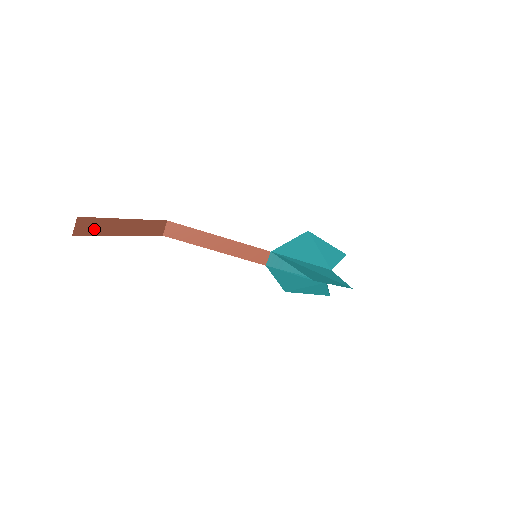
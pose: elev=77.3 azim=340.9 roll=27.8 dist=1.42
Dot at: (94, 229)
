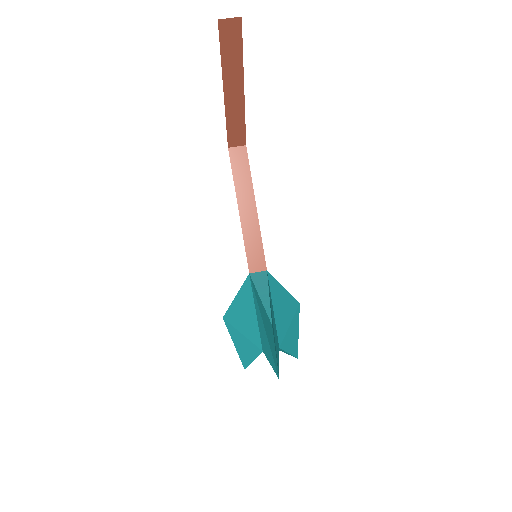
Dot at: (229, 48)
